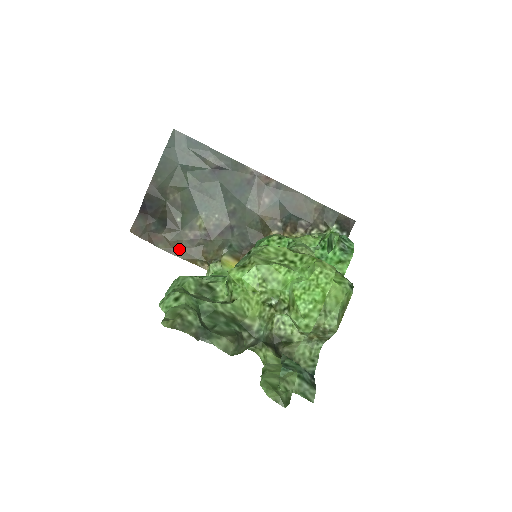
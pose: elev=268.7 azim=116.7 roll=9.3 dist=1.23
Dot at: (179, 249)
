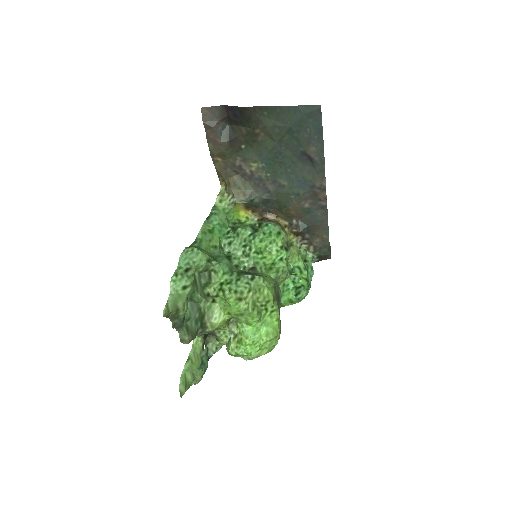
Dot at: (220, 159)
